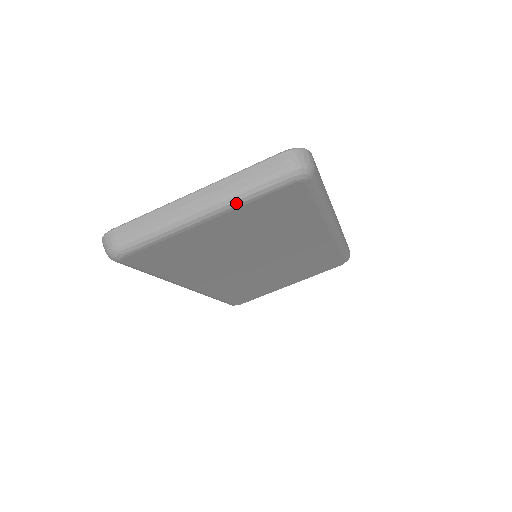
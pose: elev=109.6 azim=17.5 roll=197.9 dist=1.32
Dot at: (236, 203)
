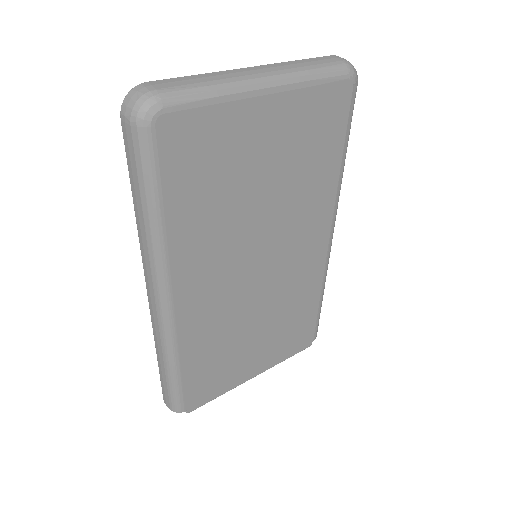
Dot at: (299, 79)
